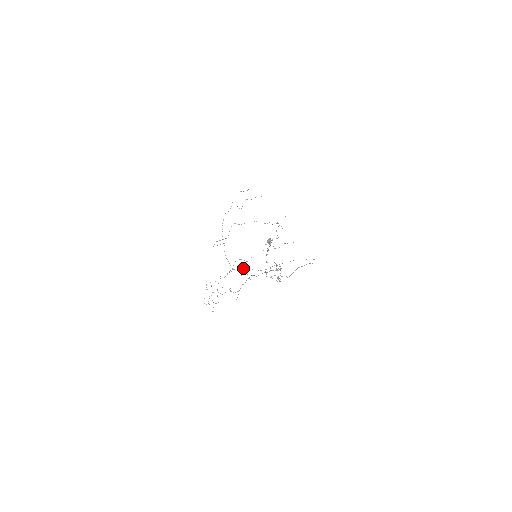
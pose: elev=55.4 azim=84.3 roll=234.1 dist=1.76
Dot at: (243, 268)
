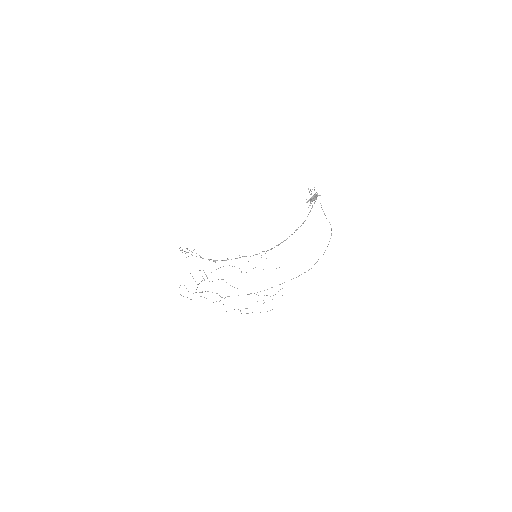
Dot at: occluded
